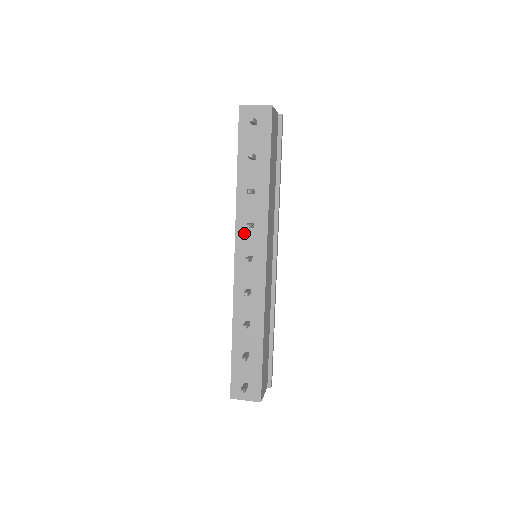
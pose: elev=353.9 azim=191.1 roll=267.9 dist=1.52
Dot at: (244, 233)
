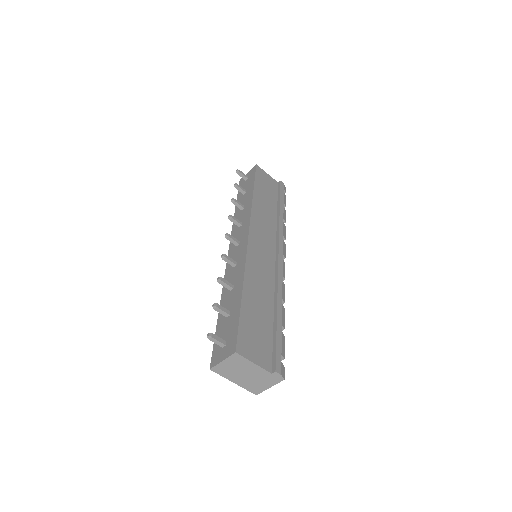
Dot at: (236, 233)
